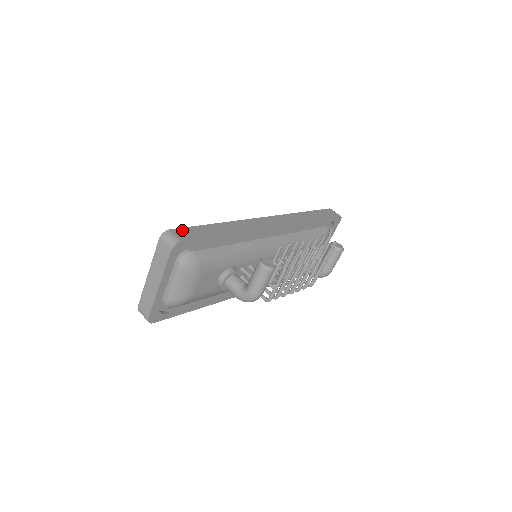
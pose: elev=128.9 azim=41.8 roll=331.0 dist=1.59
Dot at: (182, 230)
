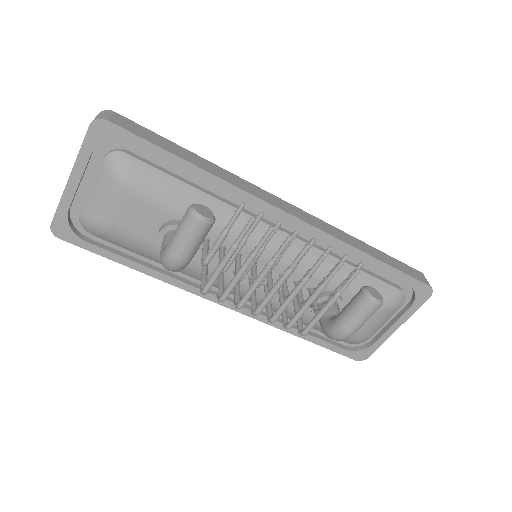
Dot at: (130, 122)
